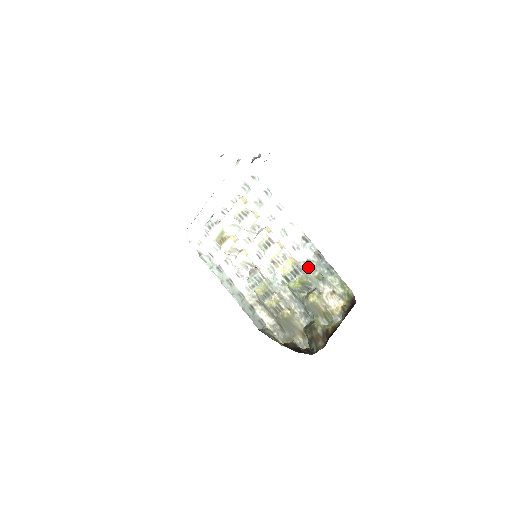
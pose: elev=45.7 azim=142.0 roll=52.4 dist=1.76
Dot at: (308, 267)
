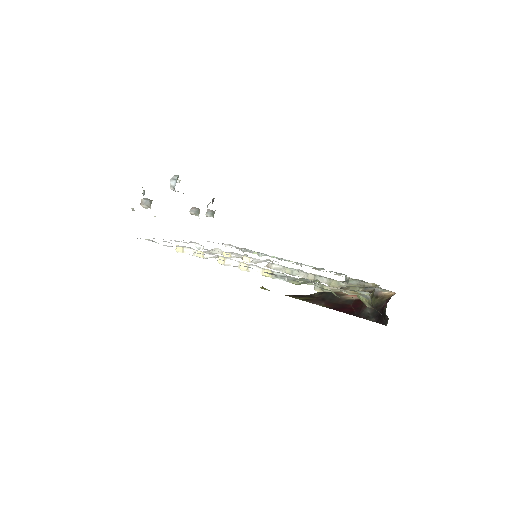
Dot at: occluded
